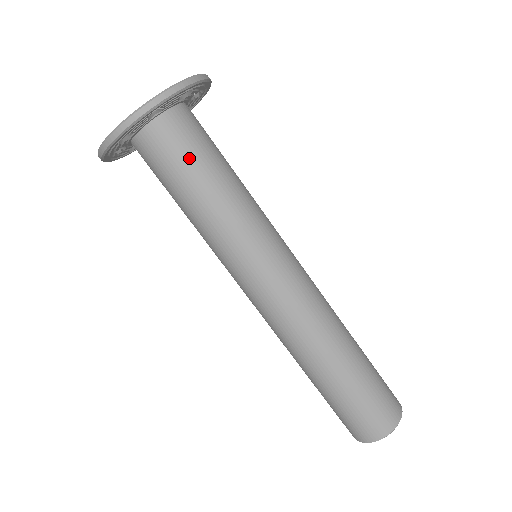
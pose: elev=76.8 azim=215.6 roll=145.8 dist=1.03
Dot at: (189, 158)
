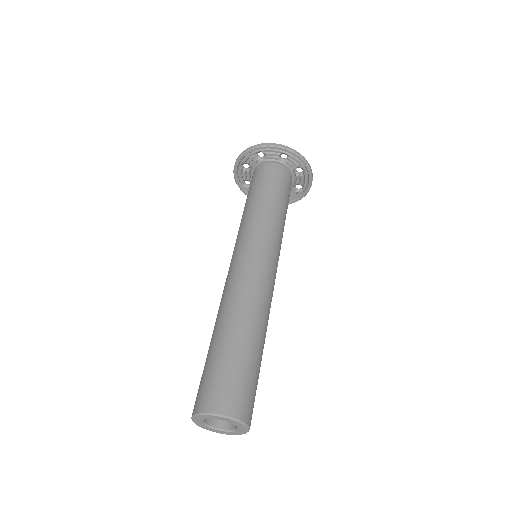
Dot at: (277, 185)
